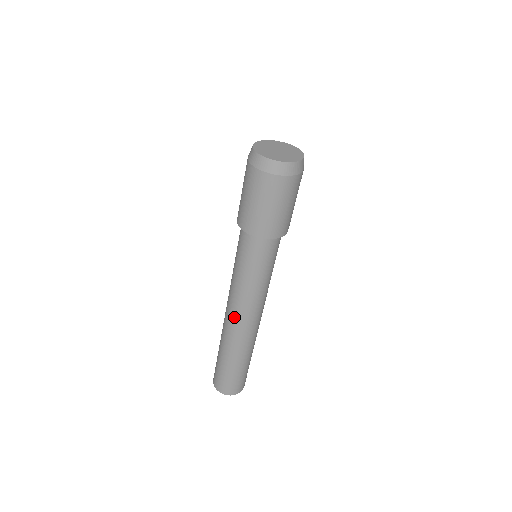
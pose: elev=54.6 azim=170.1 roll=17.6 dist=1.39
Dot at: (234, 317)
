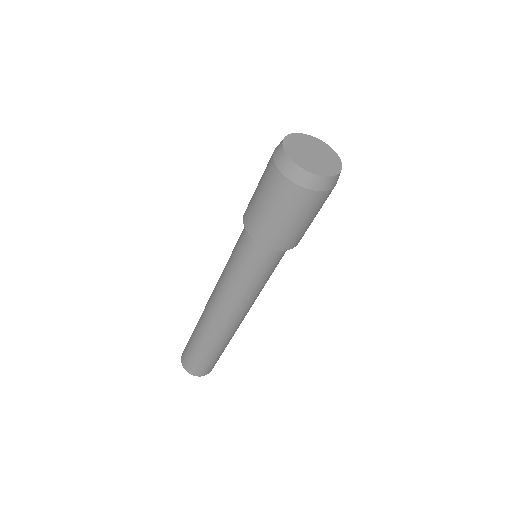
Dot at: (214, 307)
